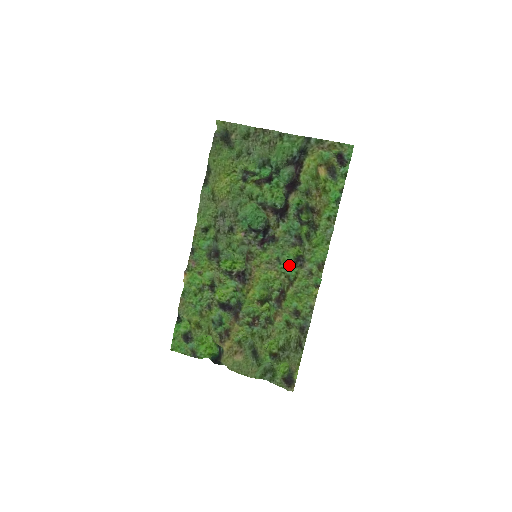
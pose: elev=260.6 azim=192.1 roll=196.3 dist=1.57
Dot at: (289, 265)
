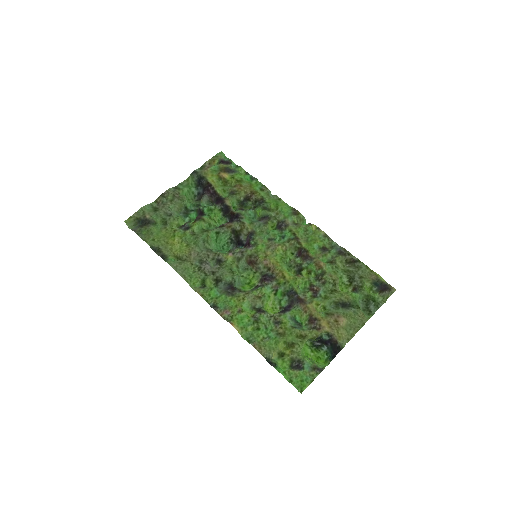
Dot at: (280, 234)
